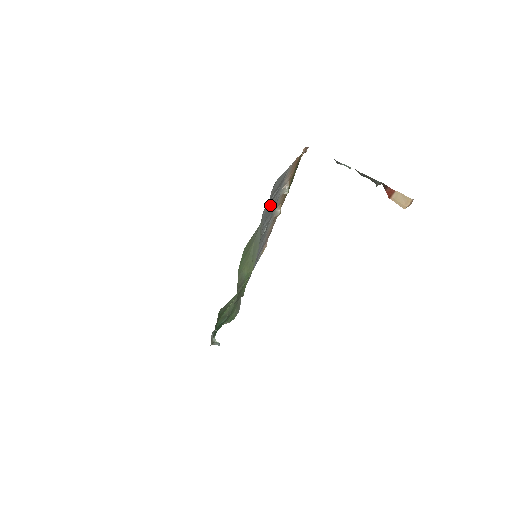
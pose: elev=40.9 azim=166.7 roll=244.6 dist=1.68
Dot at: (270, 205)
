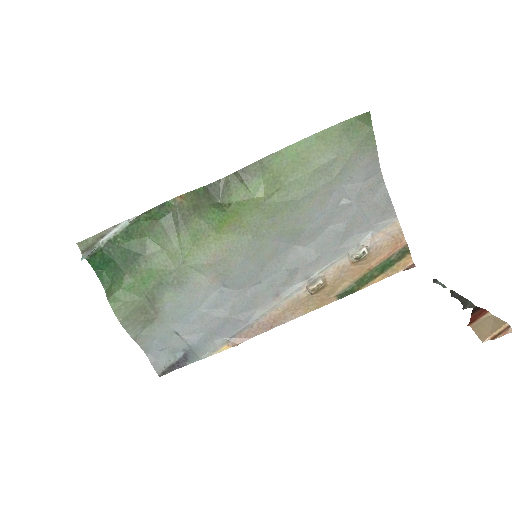
Dot at: (341, 223)
